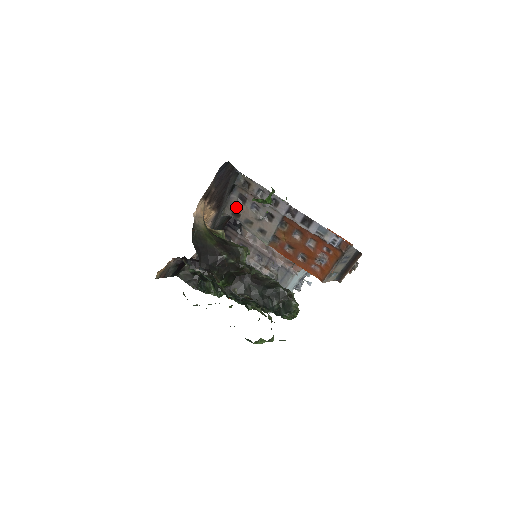
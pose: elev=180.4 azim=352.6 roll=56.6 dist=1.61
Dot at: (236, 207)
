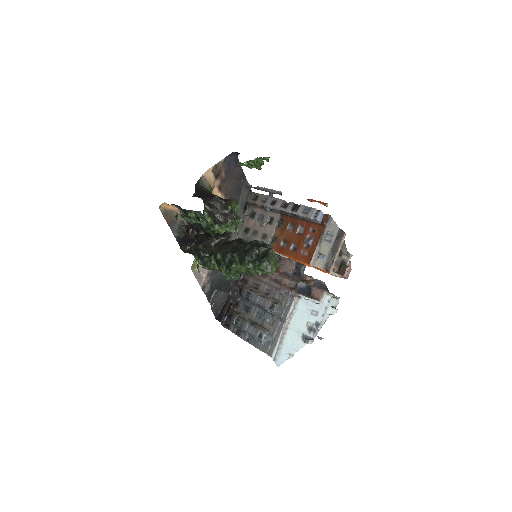
Dot at: (247, 223)
